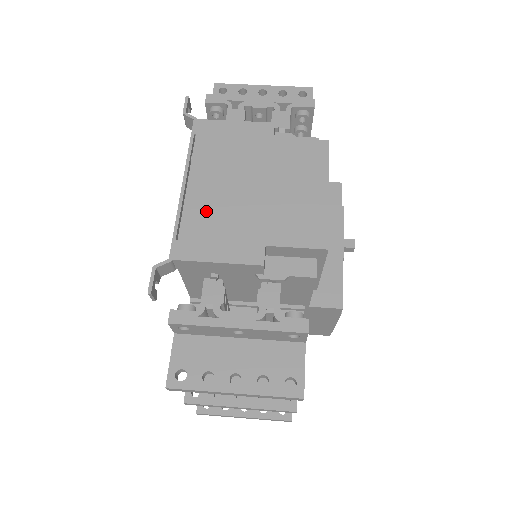
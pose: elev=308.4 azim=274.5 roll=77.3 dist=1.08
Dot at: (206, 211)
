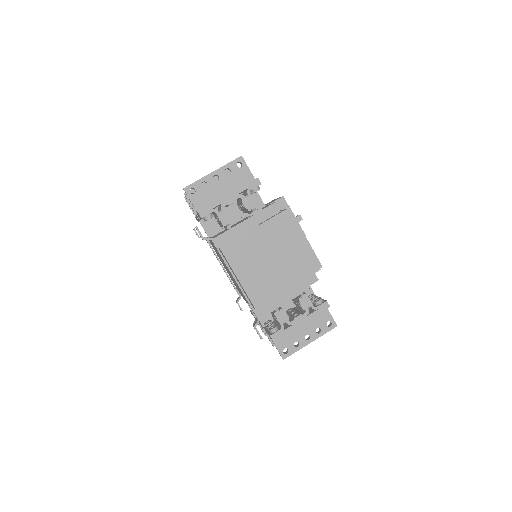
Dot at: (257, 287)
